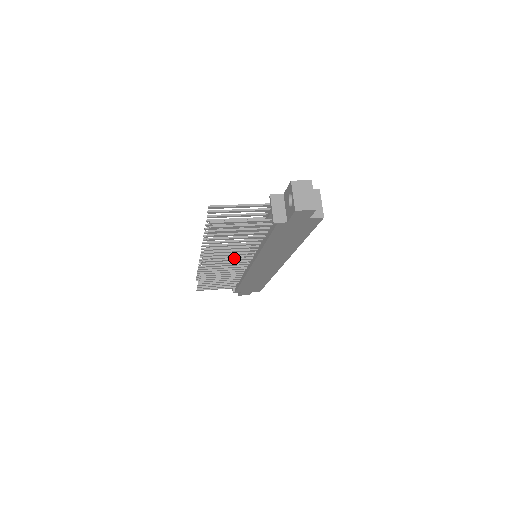
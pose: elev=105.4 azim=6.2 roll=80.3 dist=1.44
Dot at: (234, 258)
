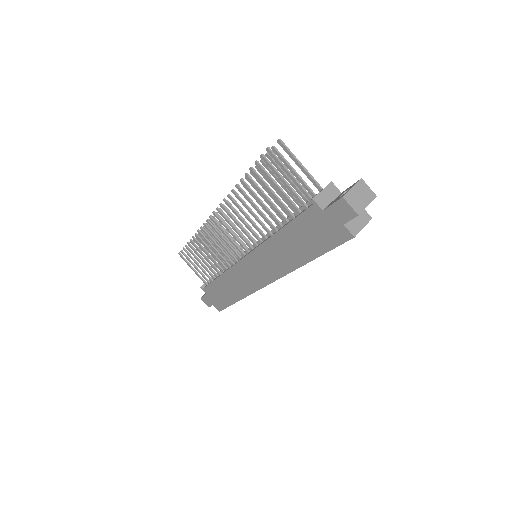
Dot at: occluded
